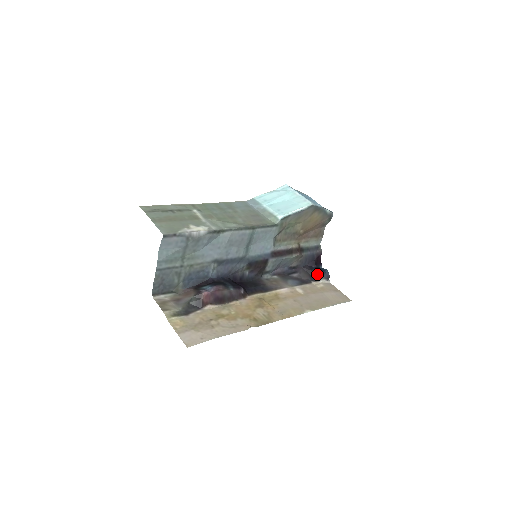
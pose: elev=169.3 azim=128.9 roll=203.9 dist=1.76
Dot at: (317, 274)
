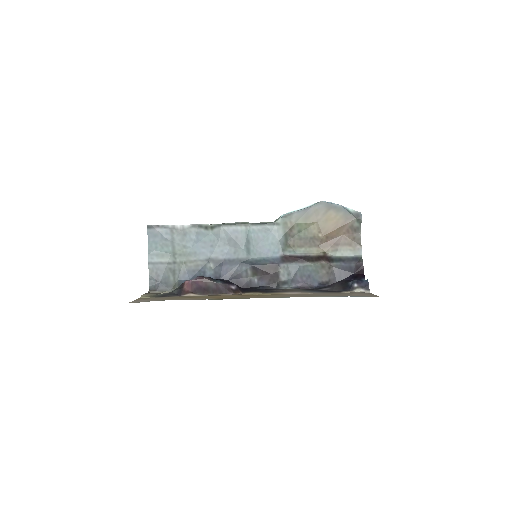
Dot at: (351, 284)
